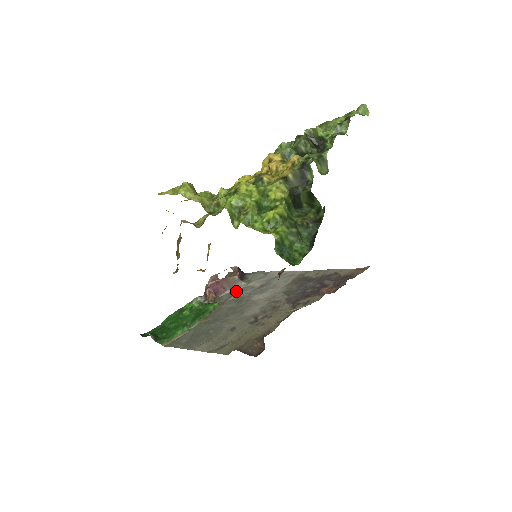
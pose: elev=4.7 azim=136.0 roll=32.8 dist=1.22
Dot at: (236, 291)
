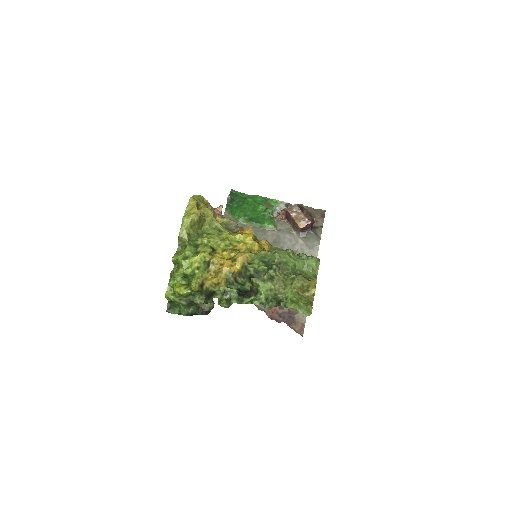
Dot at: (292, 232)
